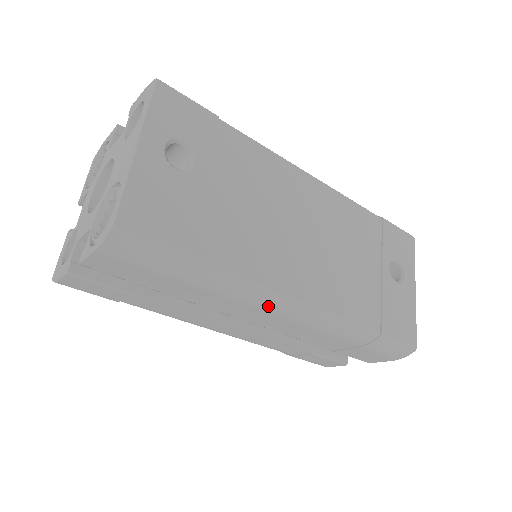
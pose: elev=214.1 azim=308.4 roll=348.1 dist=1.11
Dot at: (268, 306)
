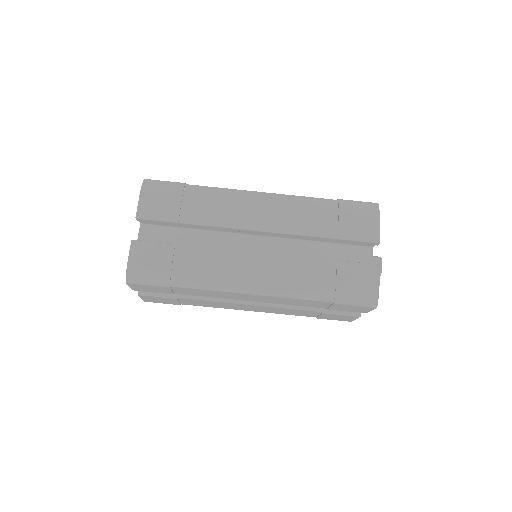
Dot at: (247, 199)
